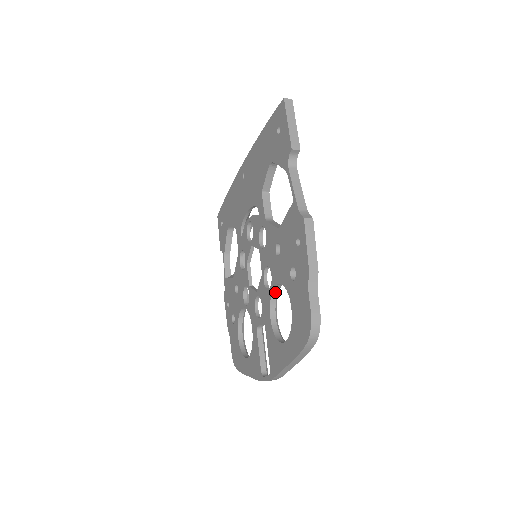
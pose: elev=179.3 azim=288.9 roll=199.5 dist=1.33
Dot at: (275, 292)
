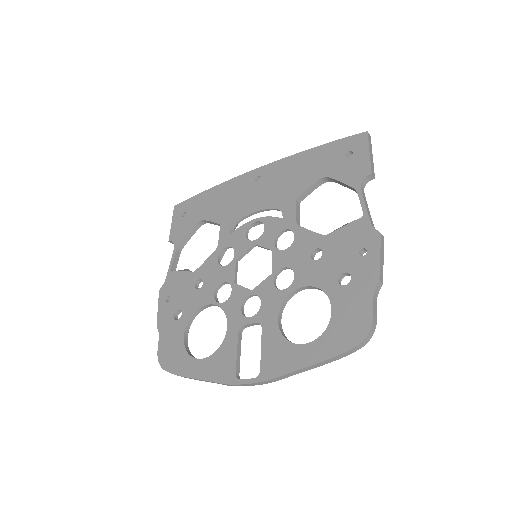
Dot at: (292, 294)
